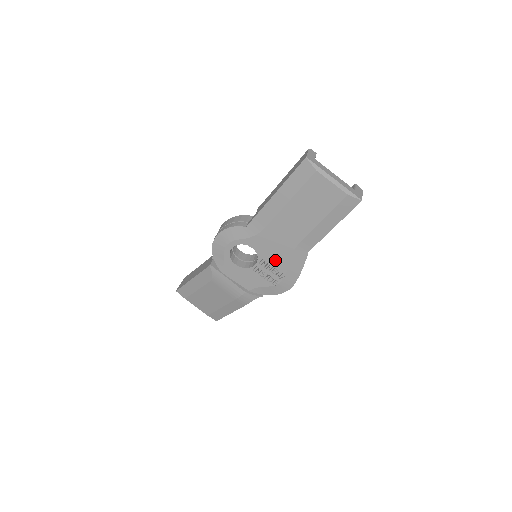
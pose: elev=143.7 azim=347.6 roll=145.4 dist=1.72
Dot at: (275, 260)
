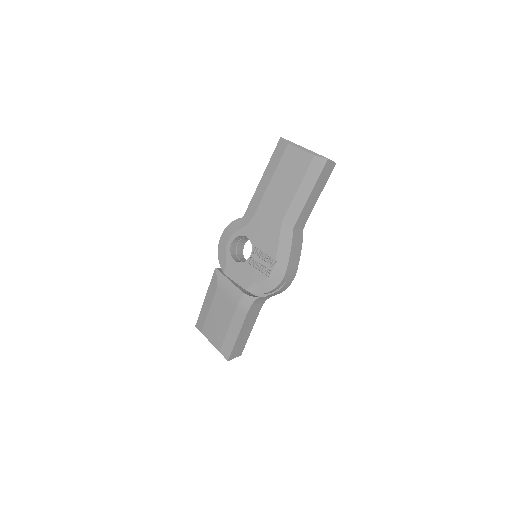
Dot at: (266, 245)
